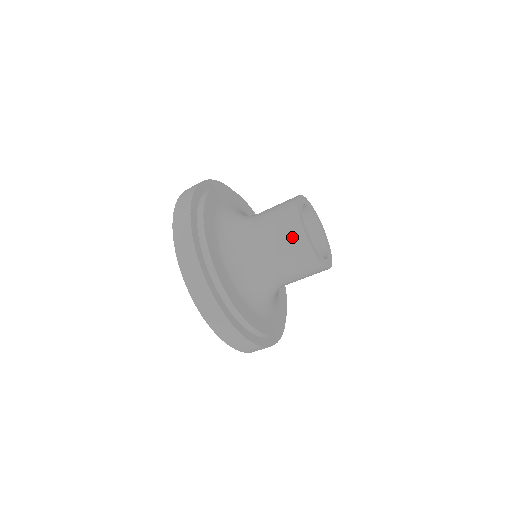
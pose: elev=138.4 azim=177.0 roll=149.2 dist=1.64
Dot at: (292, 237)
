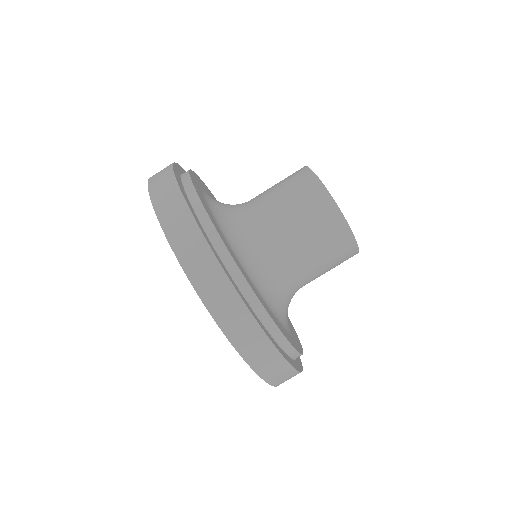
Dot at: (344, 256)
